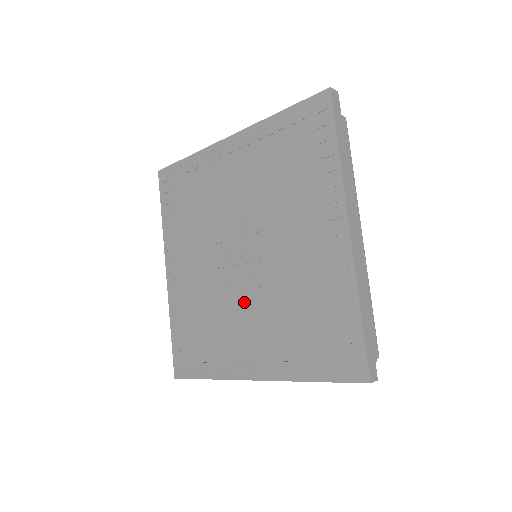
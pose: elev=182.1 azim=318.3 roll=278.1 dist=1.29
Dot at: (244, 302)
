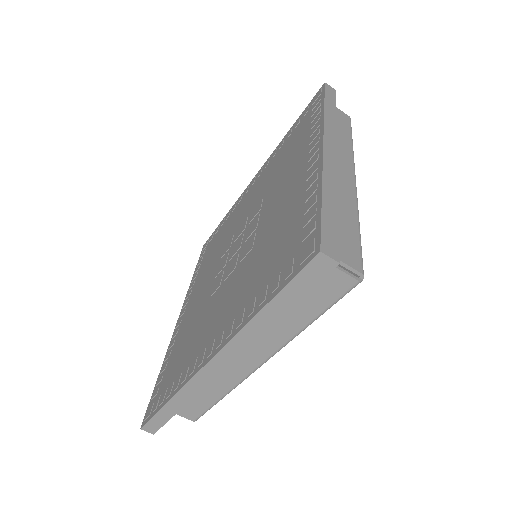
Dot at: (226, 286)
